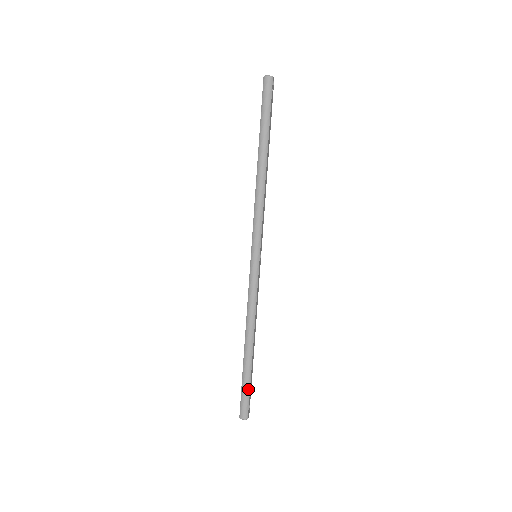
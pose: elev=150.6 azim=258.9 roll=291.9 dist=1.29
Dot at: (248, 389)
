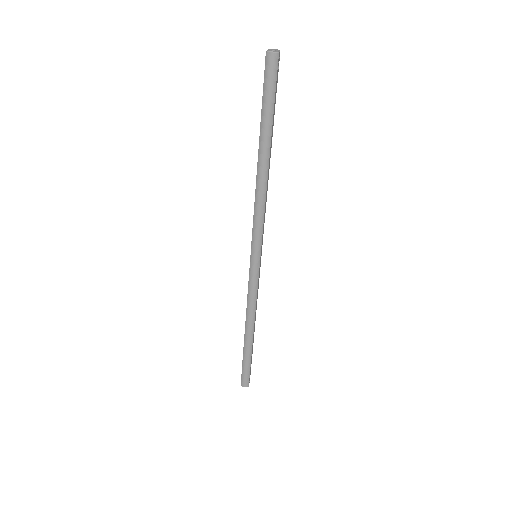
Dot at: (249, 366)
